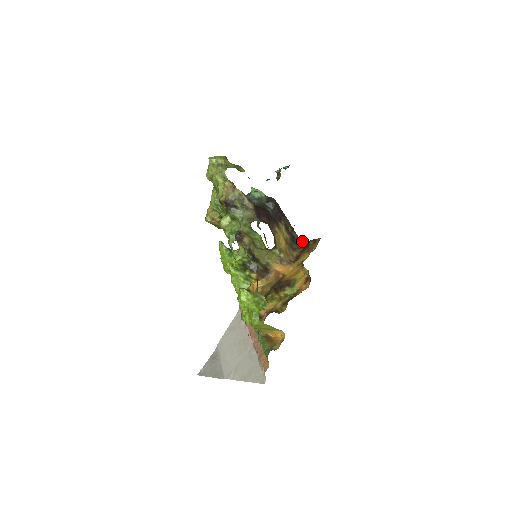
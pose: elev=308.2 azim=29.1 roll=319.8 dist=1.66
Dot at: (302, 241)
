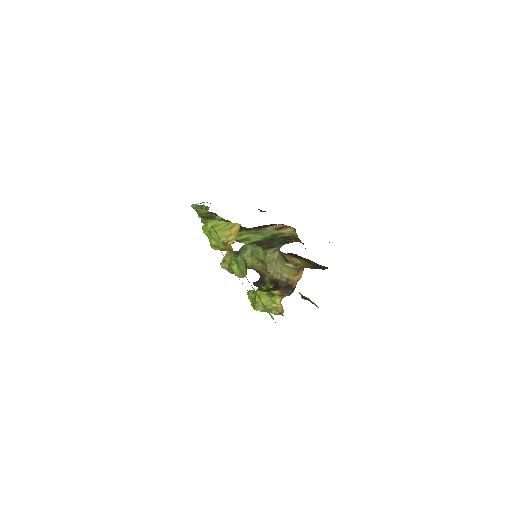
Dot at: occluded
